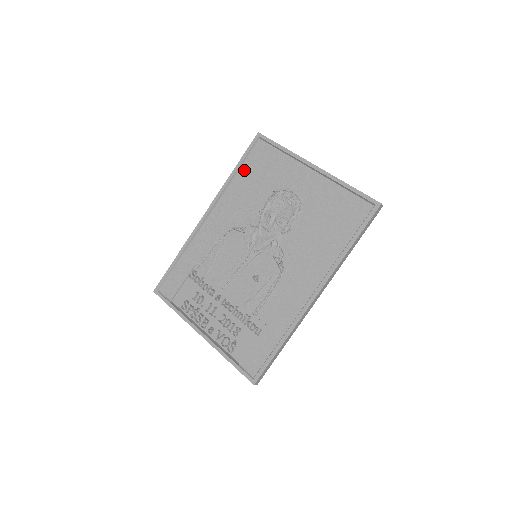
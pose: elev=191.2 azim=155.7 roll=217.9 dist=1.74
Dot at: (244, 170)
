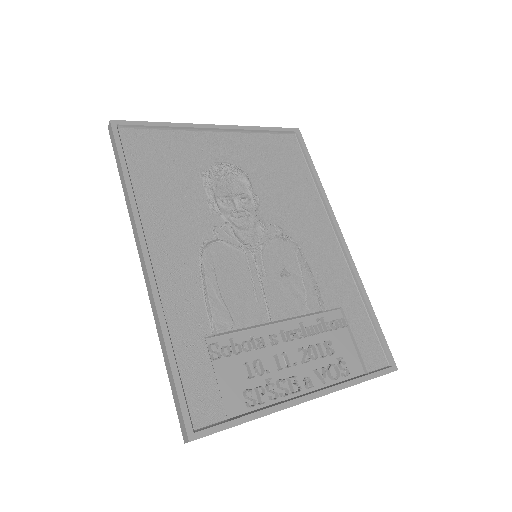
Dot at: (138, 174)
